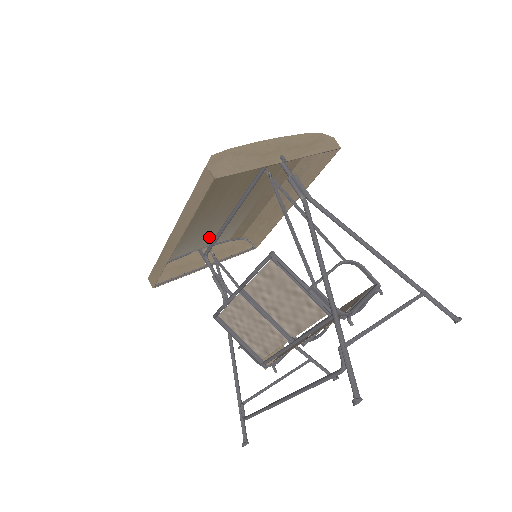
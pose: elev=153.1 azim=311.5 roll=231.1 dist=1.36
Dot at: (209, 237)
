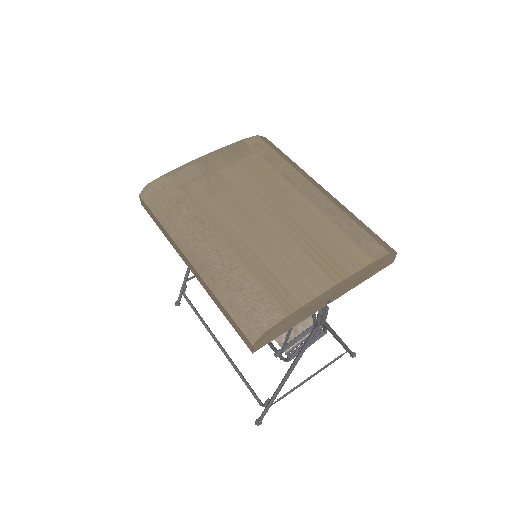
Dot at: (222, 167)
